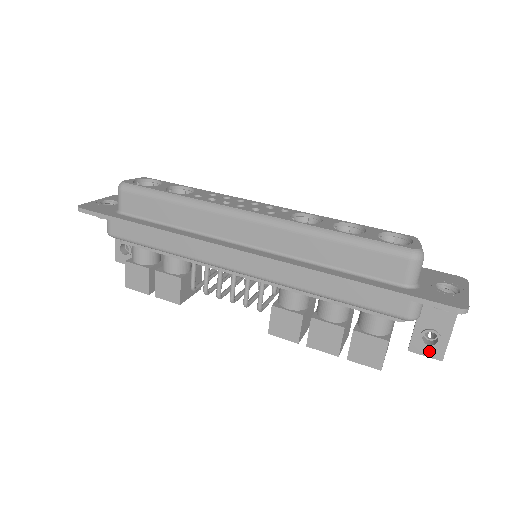
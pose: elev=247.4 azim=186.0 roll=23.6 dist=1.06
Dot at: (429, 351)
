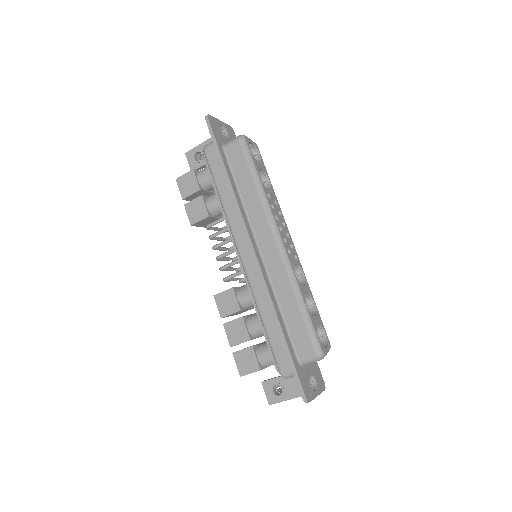
Dot at: (270, 394)
